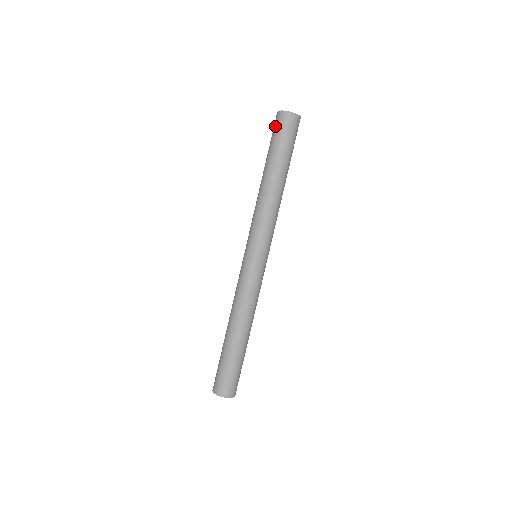
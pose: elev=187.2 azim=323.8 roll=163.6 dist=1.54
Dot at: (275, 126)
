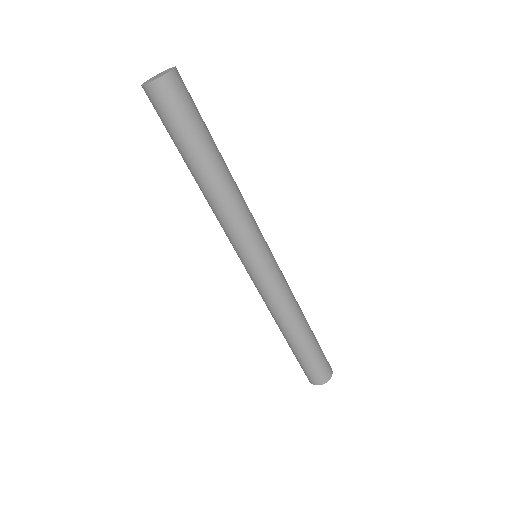
Dot at: (160, 108)
